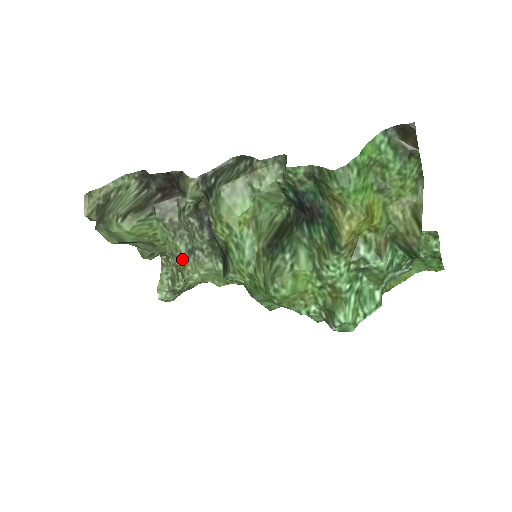
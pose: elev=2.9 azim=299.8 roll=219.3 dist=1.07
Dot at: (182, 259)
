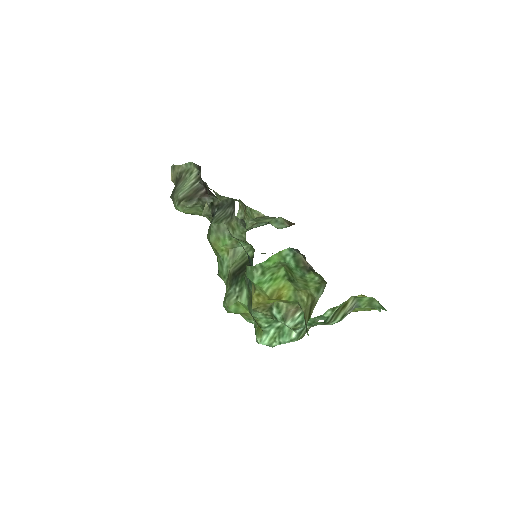
Dot at: occluded
